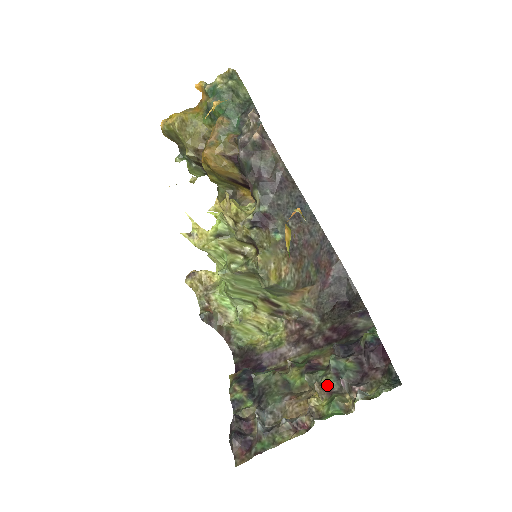
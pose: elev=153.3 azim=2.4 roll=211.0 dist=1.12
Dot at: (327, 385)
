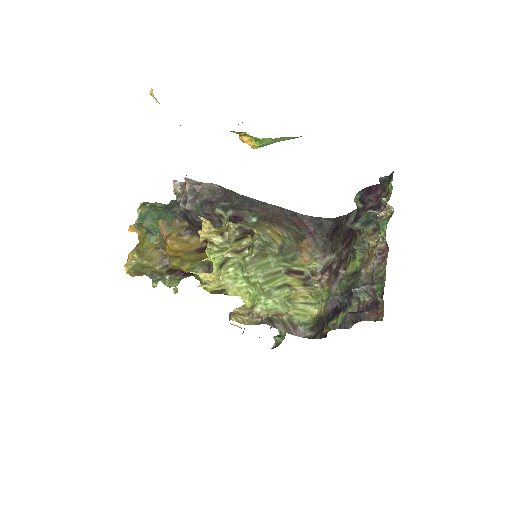
Dot at: (369, 231)
